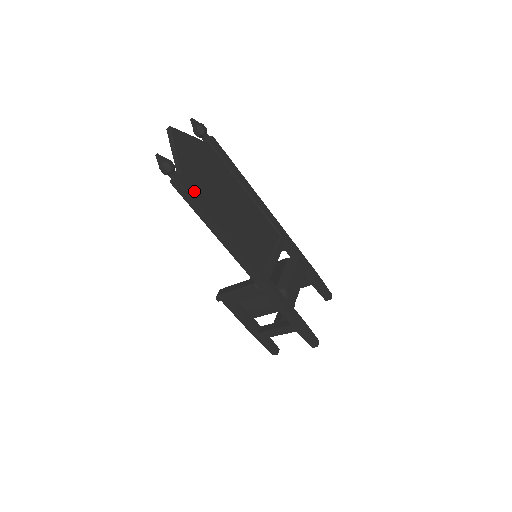
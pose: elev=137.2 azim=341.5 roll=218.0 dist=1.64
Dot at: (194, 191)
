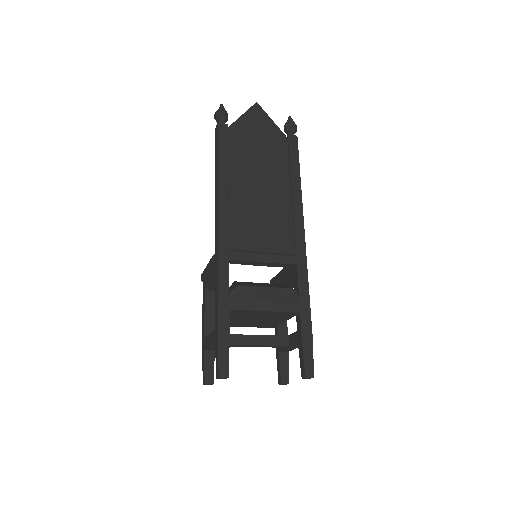
Dot at: (225, 141)
